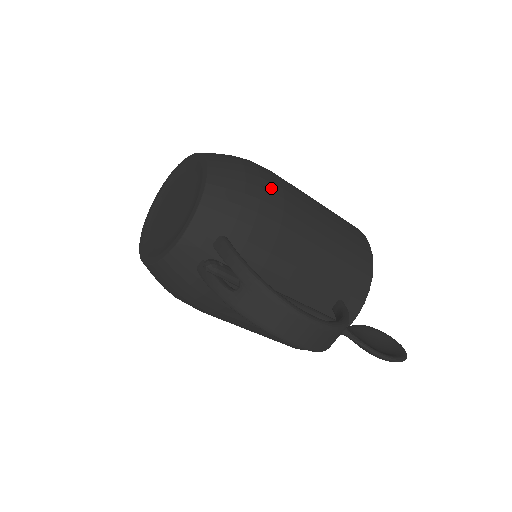
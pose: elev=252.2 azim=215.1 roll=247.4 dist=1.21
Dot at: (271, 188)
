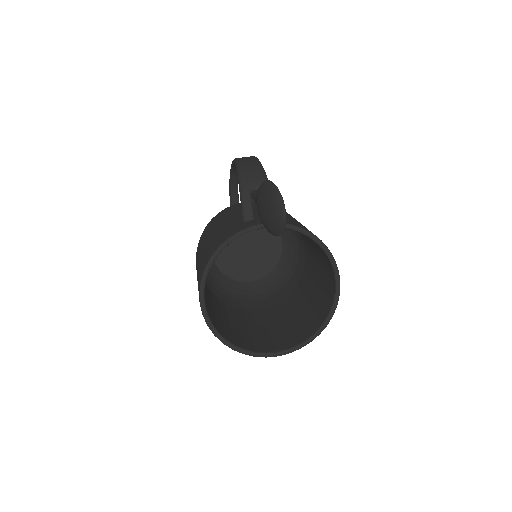
Dot at: occluded
